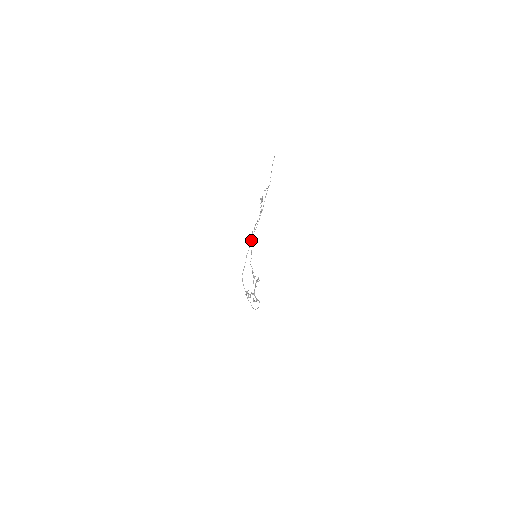
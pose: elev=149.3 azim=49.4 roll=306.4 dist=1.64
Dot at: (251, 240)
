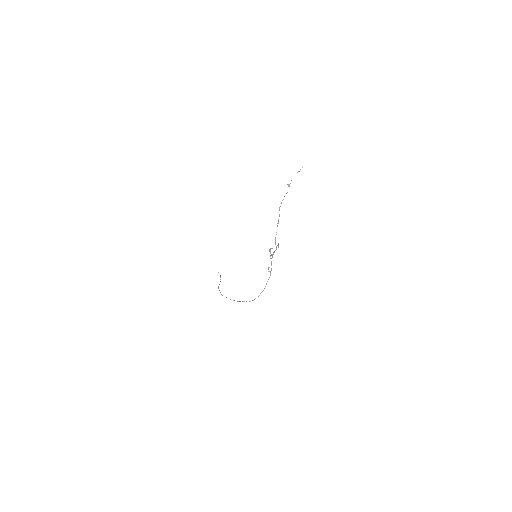
Dot at: (279, 208)
